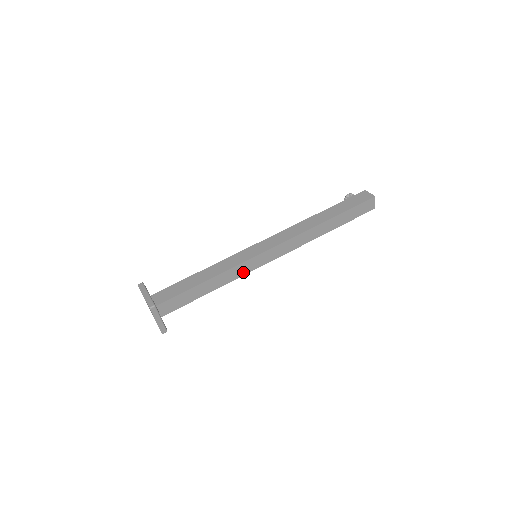
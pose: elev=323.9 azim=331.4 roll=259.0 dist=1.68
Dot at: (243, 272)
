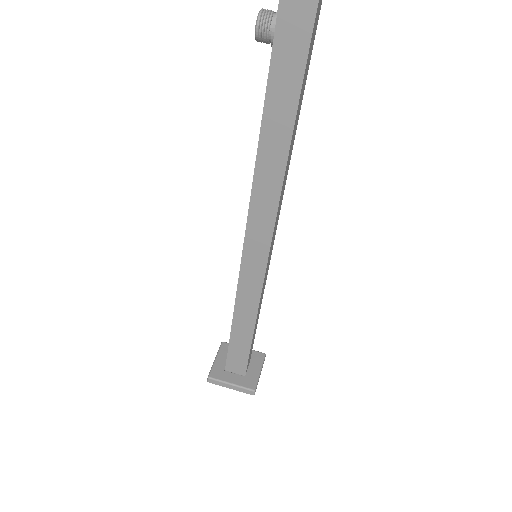
Dot at: (265, 279)
